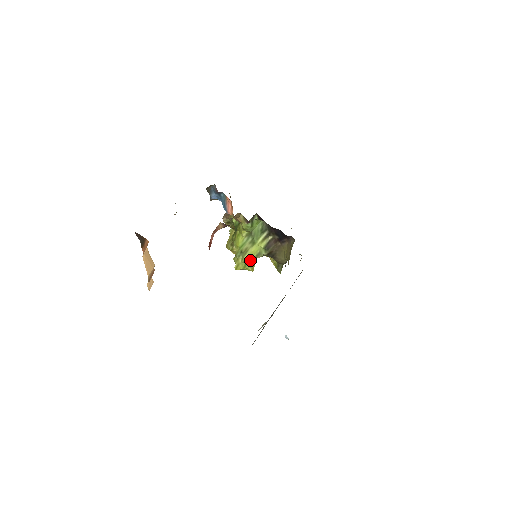
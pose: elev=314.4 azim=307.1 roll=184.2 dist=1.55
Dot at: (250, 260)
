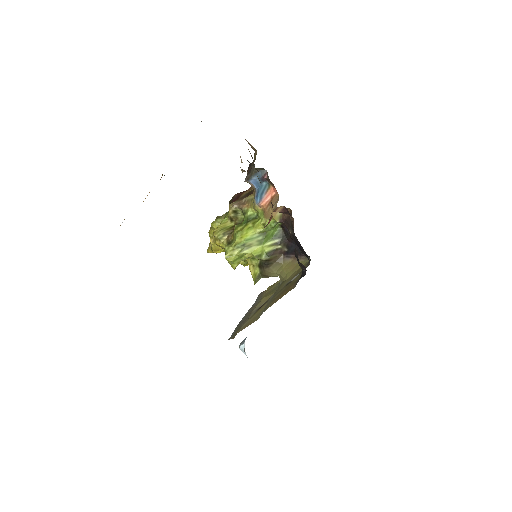
Dot at: (245, 257)
